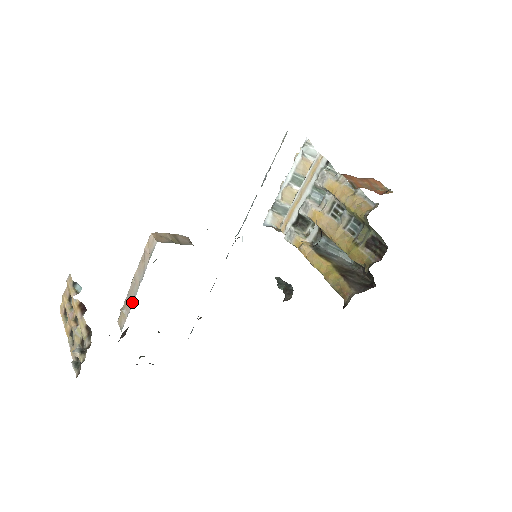
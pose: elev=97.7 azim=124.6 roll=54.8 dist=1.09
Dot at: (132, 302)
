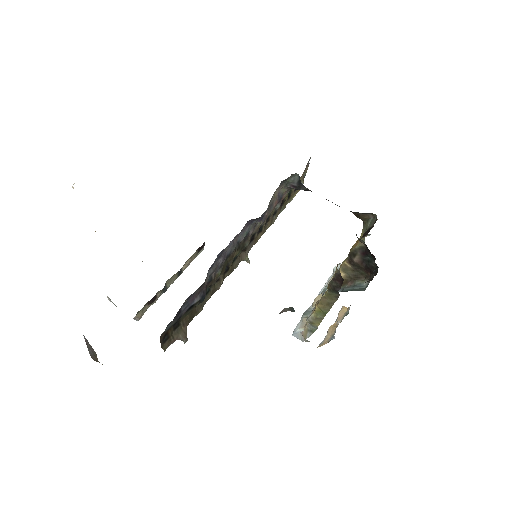
Dot at: occluded
